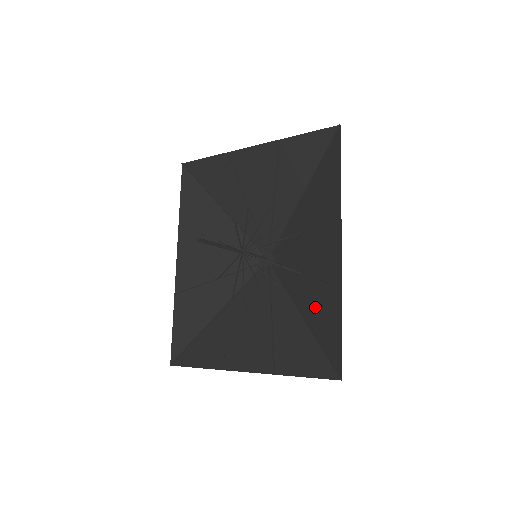
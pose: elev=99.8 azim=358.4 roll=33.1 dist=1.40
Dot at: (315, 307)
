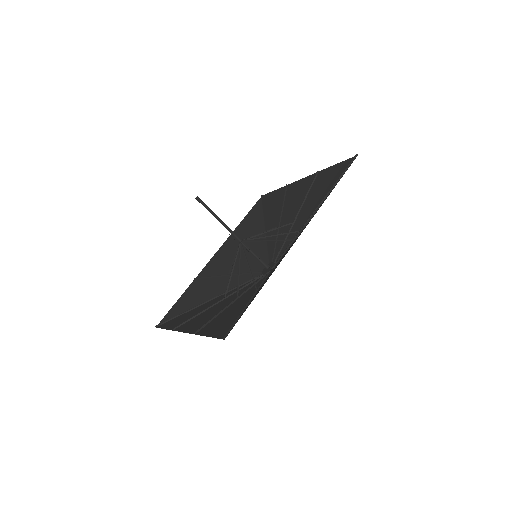
Dot at: occluded
